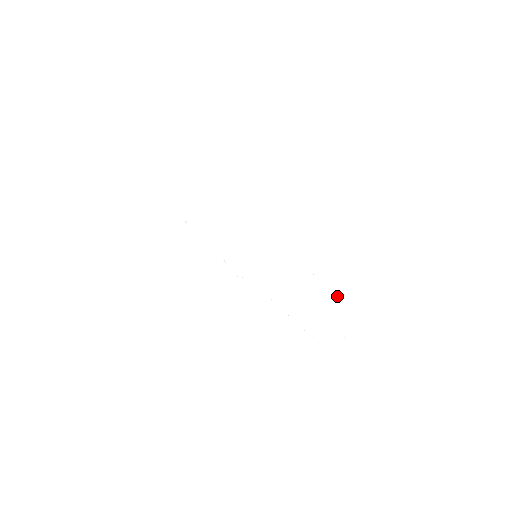
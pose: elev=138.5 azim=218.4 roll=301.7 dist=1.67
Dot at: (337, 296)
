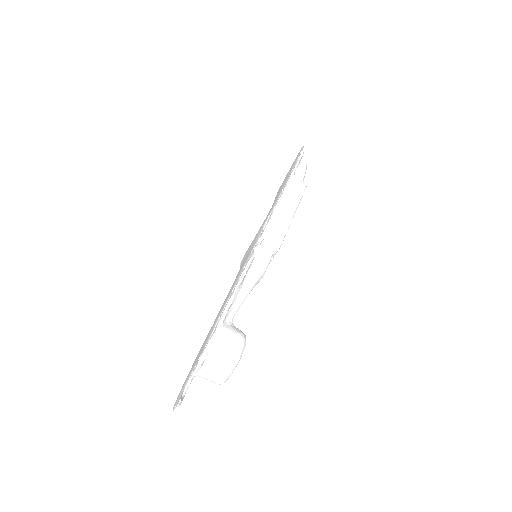
Dot at: (197, 360)
